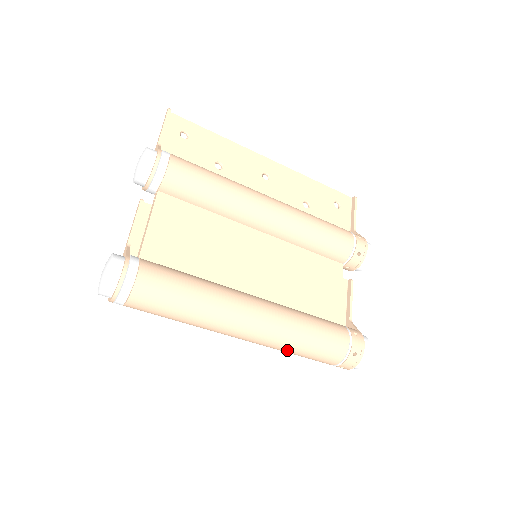
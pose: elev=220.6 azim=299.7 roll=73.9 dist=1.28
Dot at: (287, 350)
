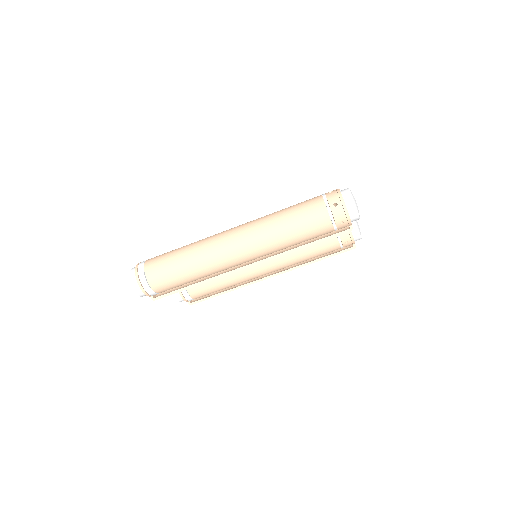
Dot at: (273, 225)
